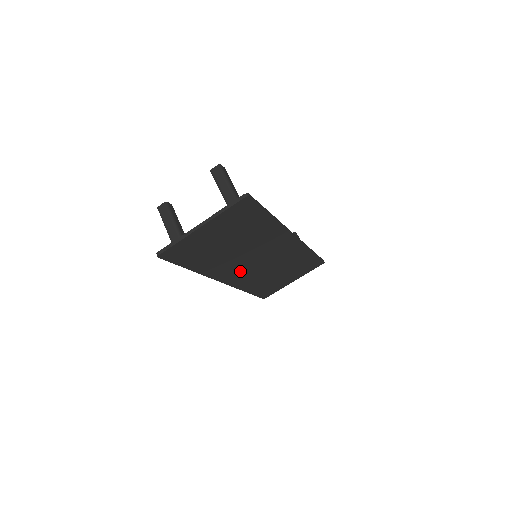
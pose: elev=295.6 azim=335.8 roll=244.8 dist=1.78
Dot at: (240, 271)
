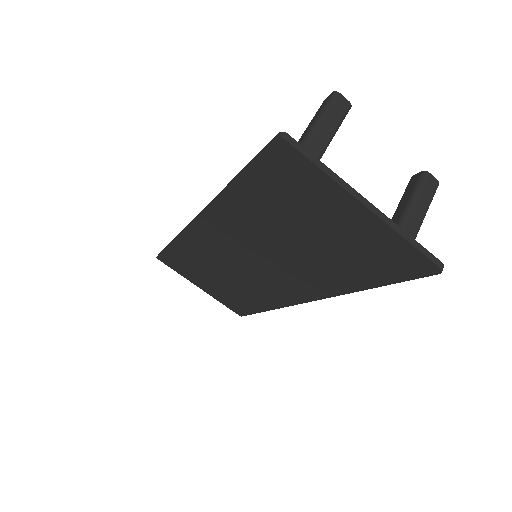
Dot at: (224, 241)
